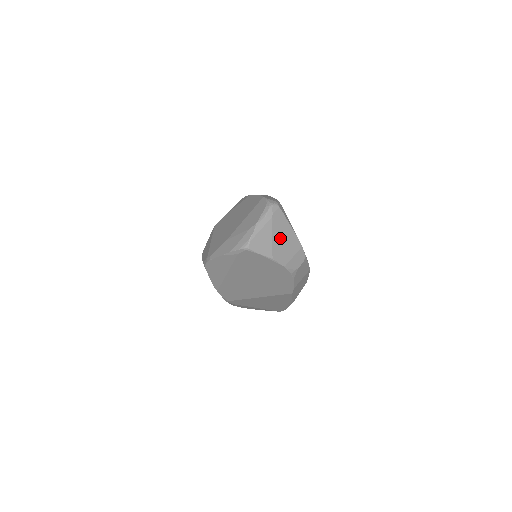
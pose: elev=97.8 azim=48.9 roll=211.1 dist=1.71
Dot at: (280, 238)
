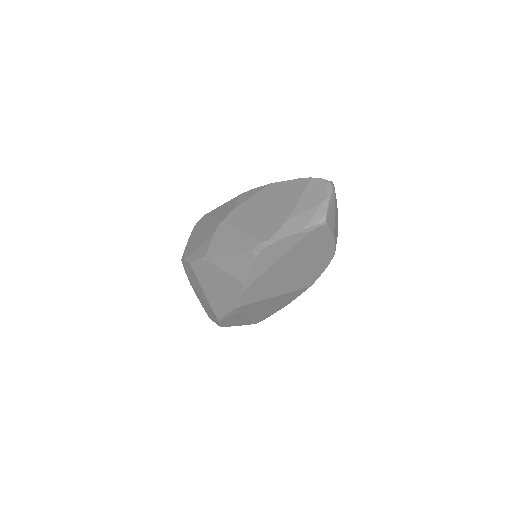
Dot at: (335, 217)
